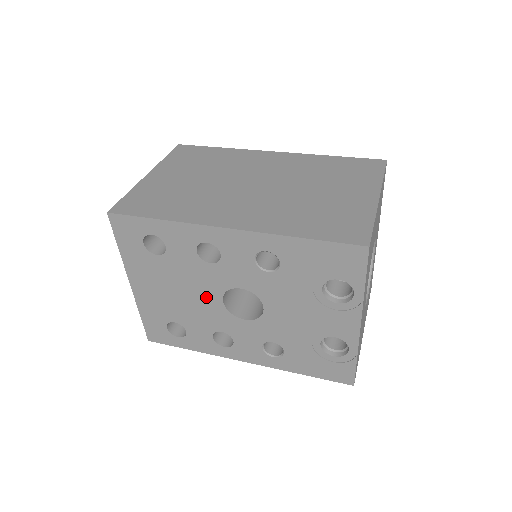
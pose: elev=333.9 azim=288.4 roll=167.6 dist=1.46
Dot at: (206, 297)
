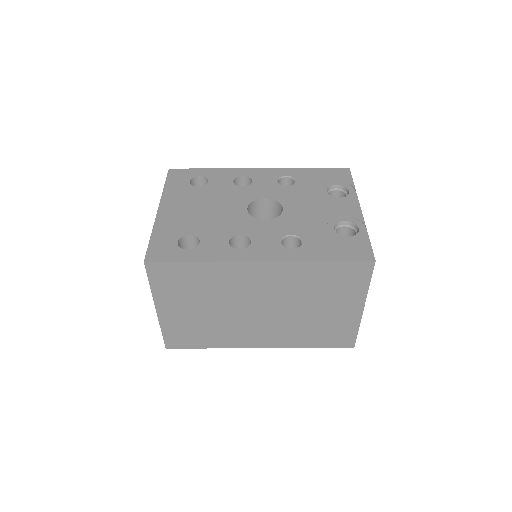
Dot at: (232, 209)
